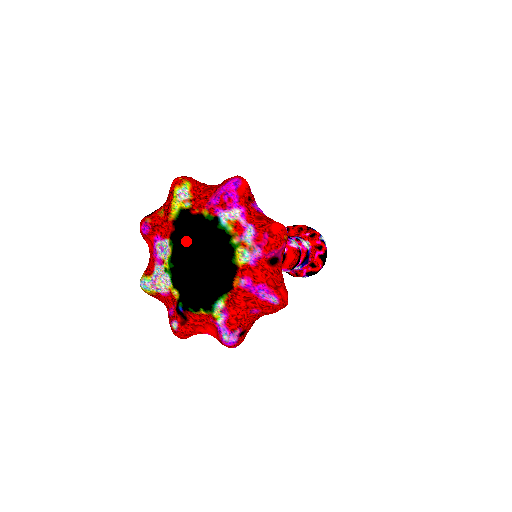
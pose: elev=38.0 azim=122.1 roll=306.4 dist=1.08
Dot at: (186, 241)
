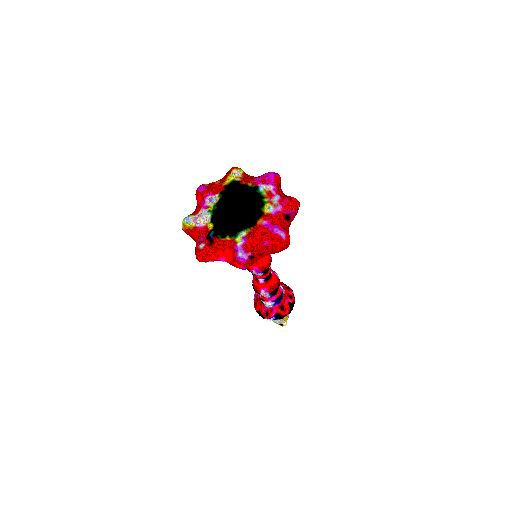
Dot at: (233, 193)
